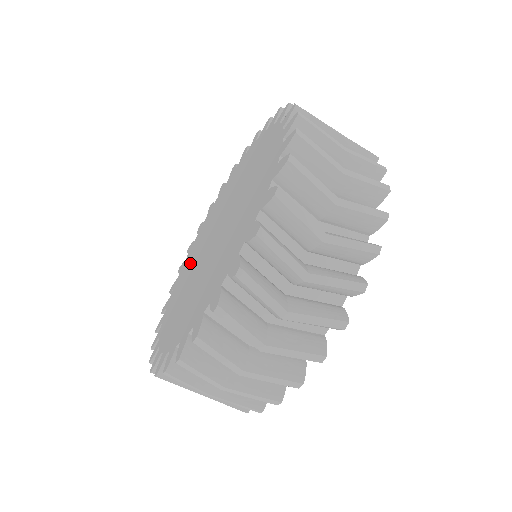
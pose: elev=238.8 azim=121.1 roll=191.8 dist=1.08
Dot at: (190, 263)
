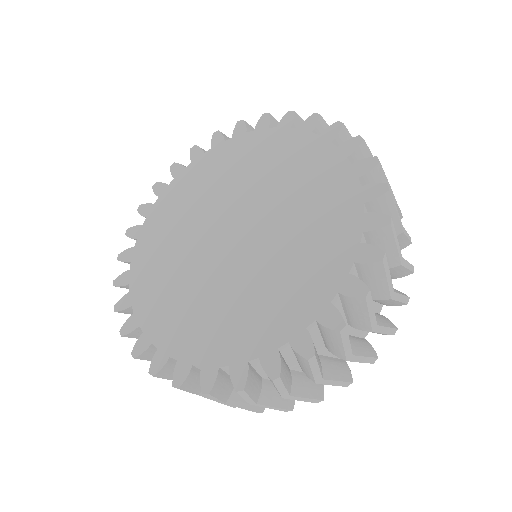
Dot at: (169, 242)
